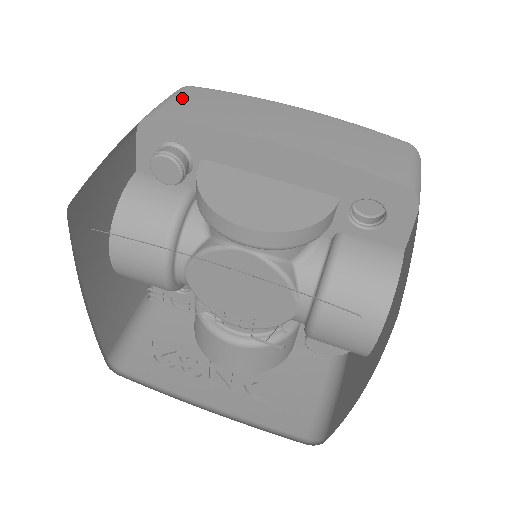
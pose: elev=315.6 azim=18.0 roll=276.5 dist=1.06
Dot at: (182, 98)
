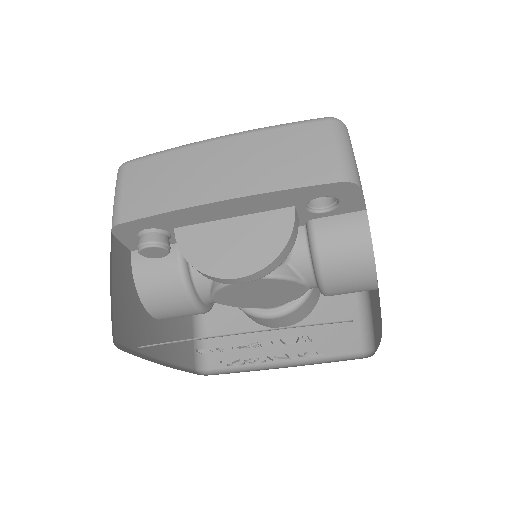
Dot at: (128, 186)
